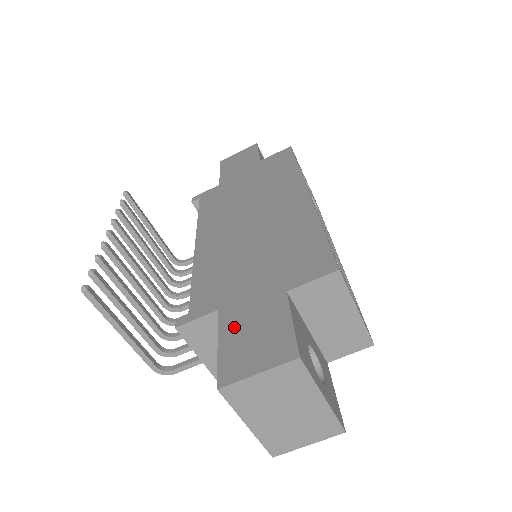
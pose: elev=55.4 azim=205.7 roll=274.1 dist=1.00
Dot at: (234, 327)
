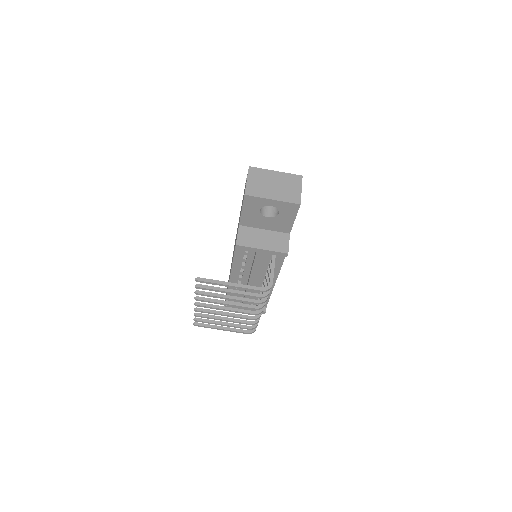
Dot at: occluded
